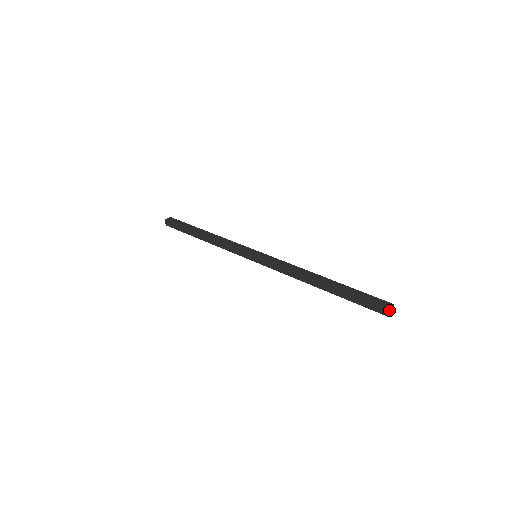
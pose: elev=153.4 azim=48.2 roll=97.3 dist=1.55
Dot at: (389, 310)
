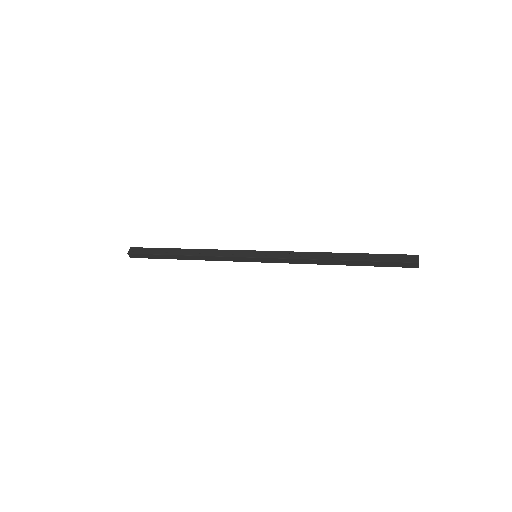
Dot at: occluded
